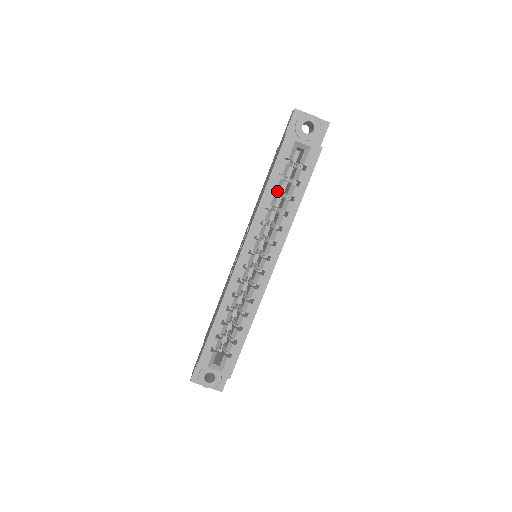
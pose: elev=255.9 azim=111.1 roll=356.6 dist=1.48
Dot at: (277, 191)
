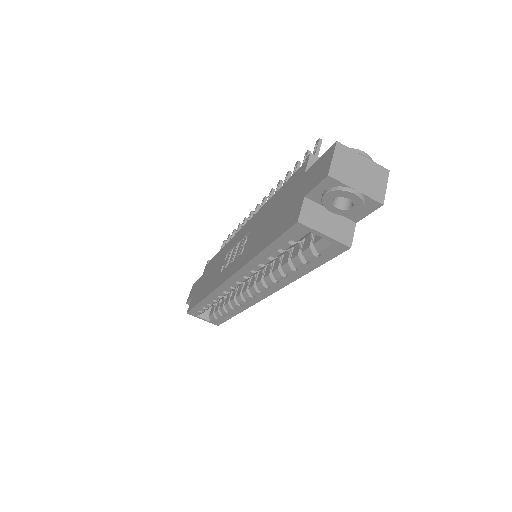
Dot at: occluded
